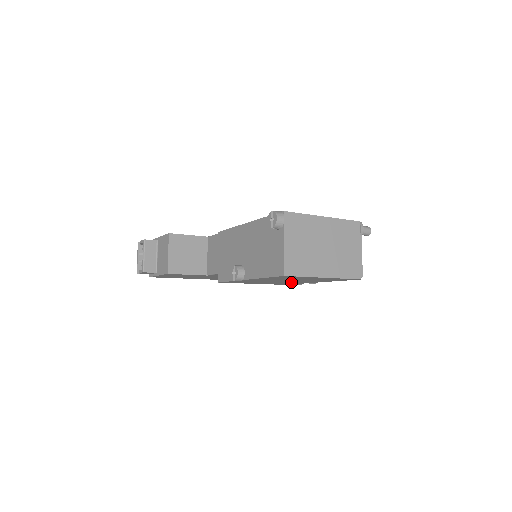
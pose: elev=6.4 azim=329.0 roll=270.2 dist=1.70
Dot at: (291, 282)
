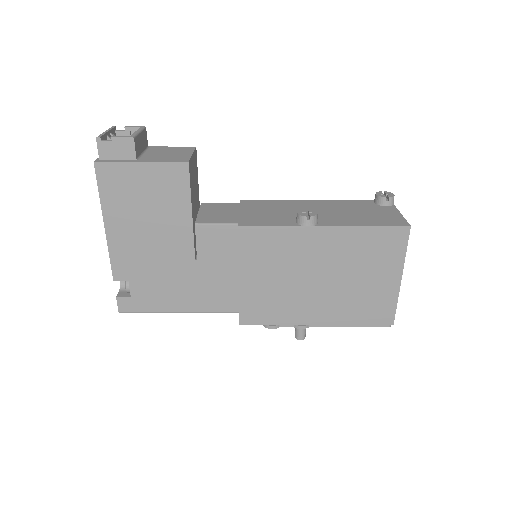
Dot at: (297, 300)
